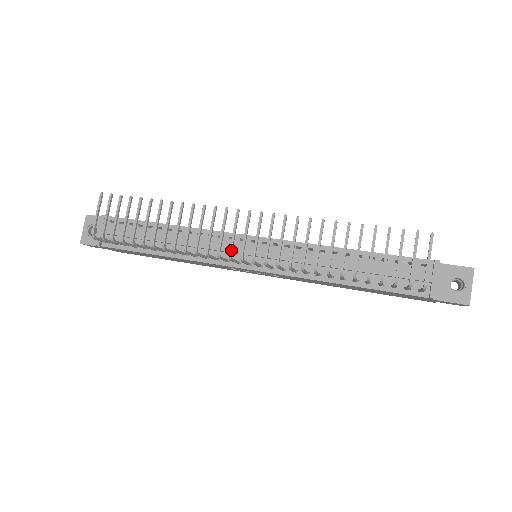
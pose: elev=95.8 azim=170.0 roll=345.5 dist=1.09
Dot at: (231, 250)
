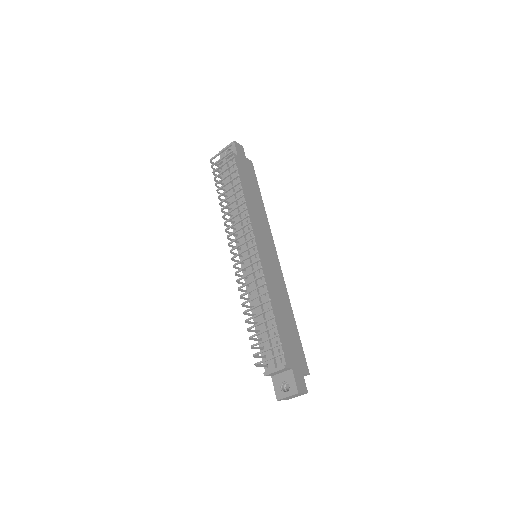
Dot at: (231, 242)
